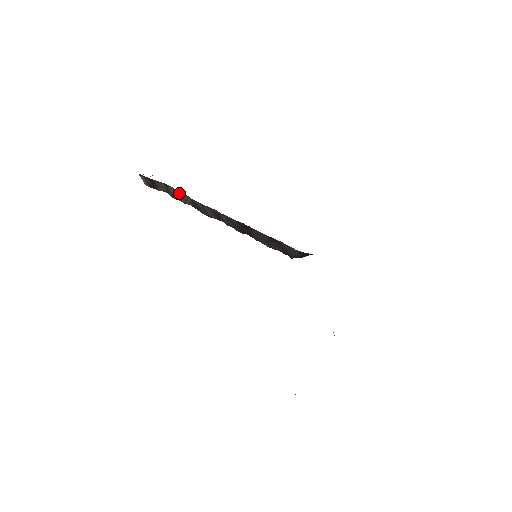
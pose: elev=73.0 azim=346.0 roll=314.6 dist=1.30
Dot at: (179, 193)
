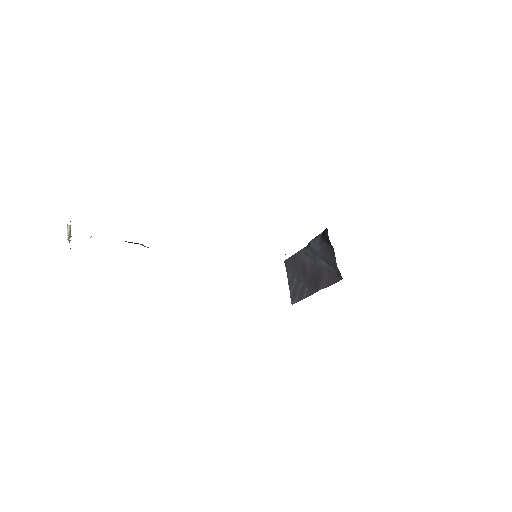
Dot at: occluded
